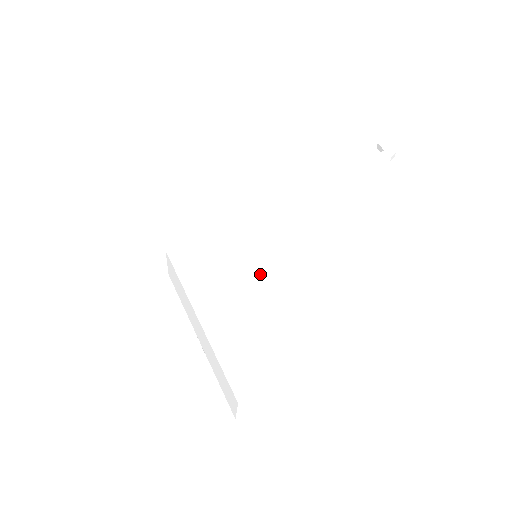
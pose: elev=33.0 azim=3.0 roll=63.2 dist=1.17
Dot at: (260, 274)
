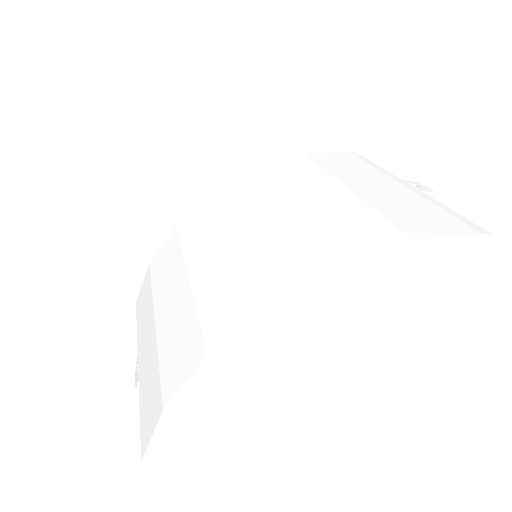
Dot at: (260, 246)
